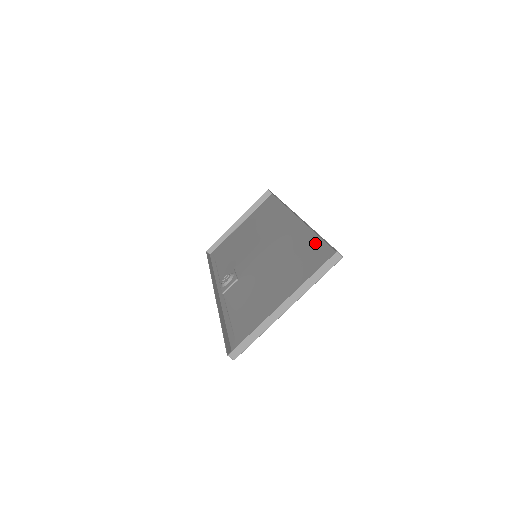
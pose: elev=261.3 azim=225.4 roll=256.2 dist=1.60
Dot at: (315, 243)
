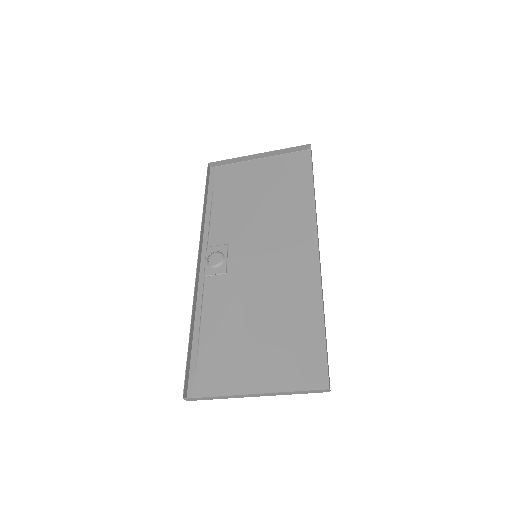
Dot at: (317, 328)
